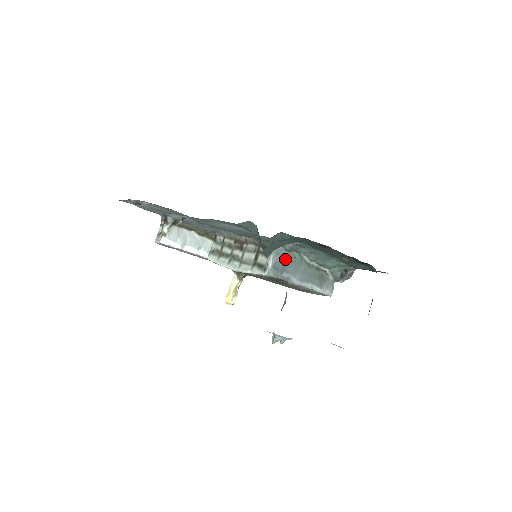
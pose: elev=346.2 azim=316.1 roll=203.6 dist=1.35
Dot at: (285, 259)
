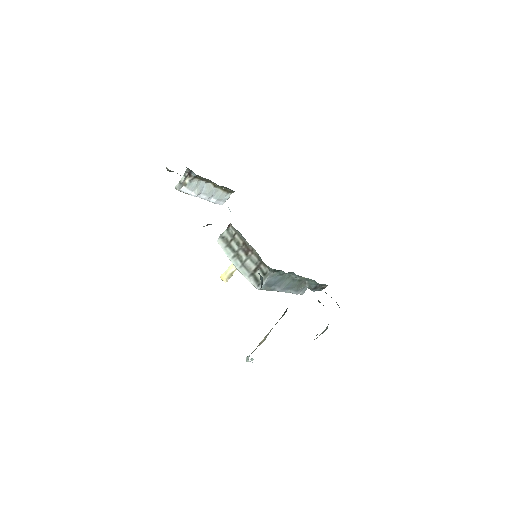
Dot at: (277, 279)
